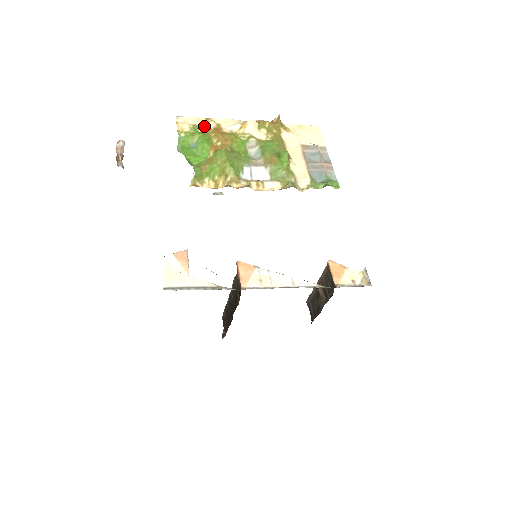
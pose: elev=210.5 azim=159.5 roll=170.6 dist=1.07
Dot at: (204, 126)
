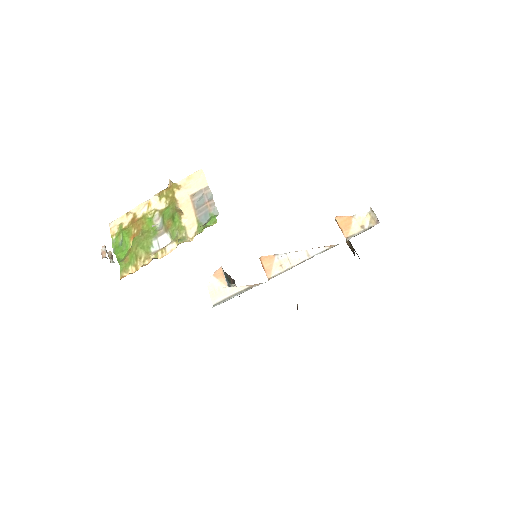
Dot at: (126, 221)
